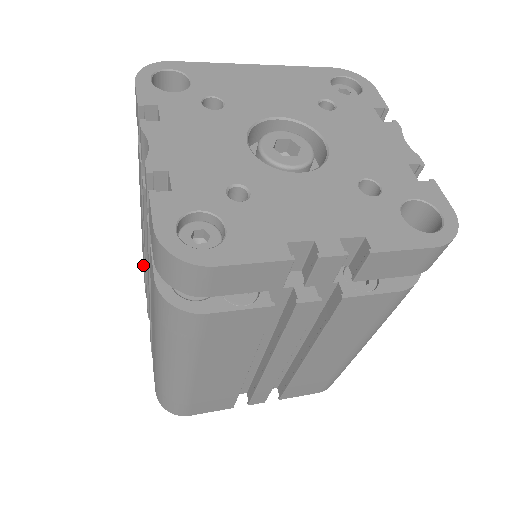
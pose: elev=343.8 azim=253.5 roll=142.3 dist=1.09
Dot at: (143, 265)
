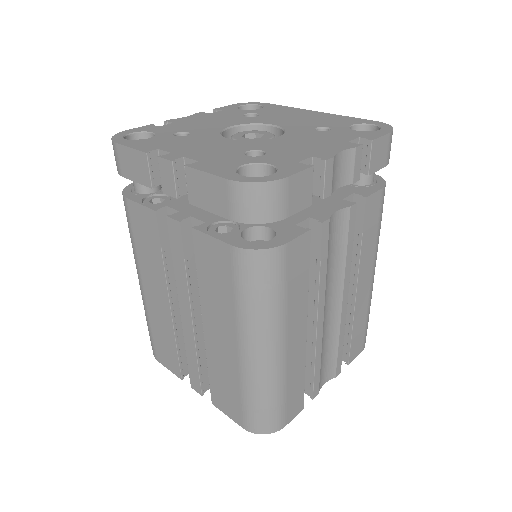
Dot at: occluded
